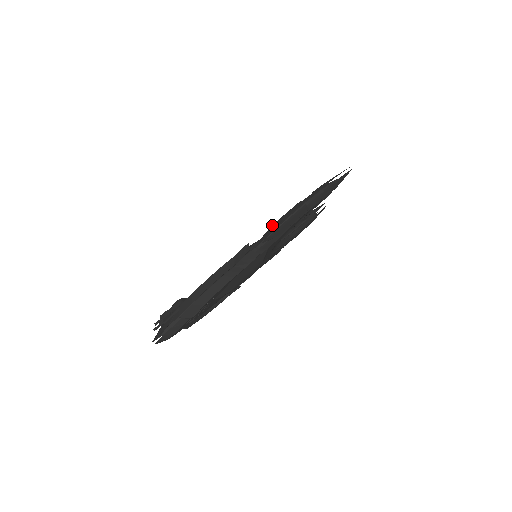
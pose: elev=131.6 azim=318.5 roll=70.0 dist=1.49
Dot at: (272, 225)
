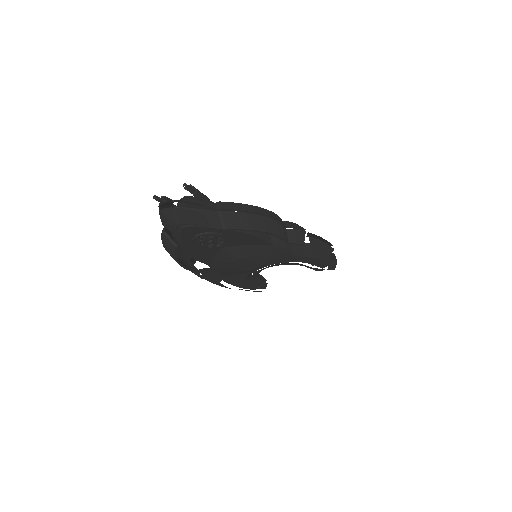
Dot at: (308, 236)
